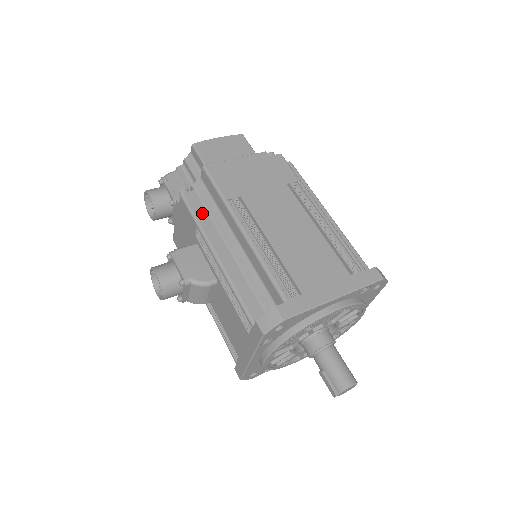
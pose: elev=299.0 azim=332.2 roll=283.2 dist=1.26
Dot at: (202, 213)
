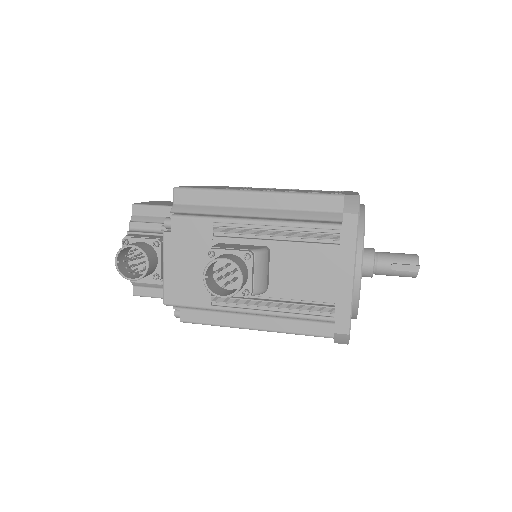
Dot at: (205, 215)
